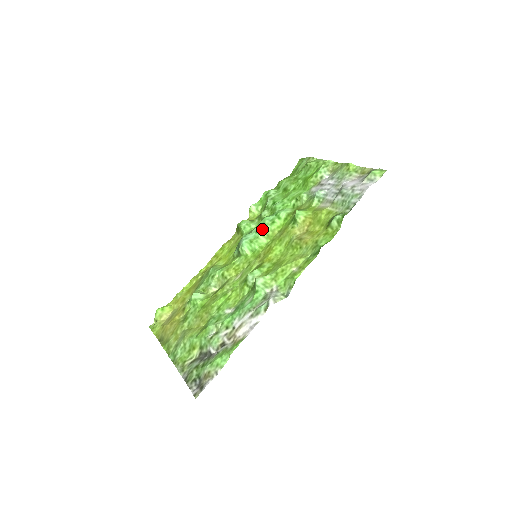
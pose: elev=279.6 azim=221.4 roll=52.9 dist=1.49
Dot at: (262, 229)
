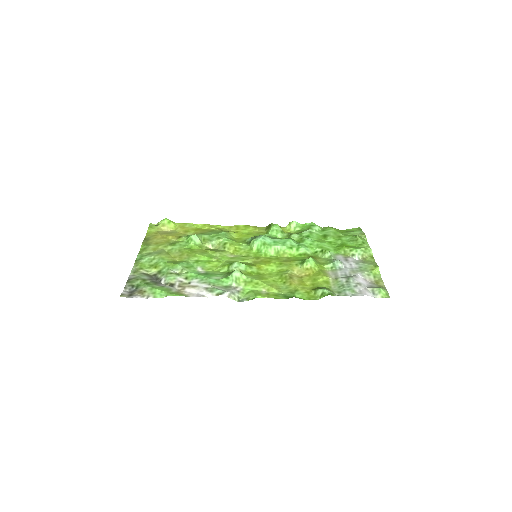
Dot at: (280, 244)
